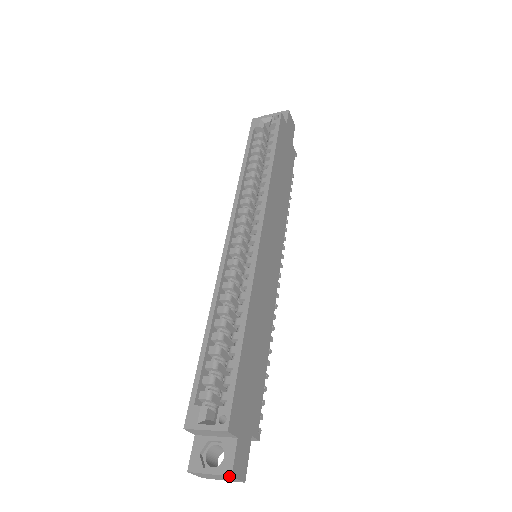
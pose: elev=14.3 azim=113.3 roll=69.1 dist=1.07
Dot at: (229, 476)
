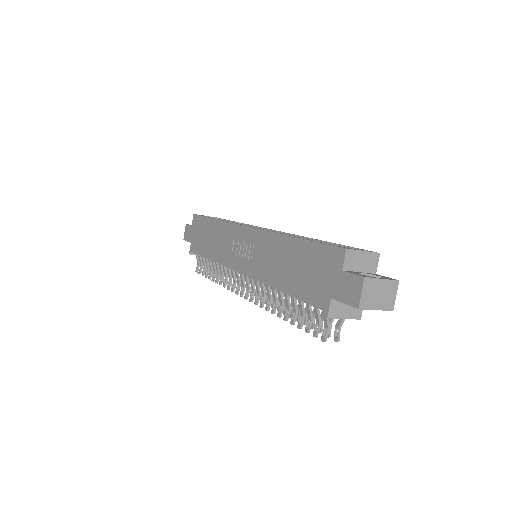
Dot at: (397, 281)
